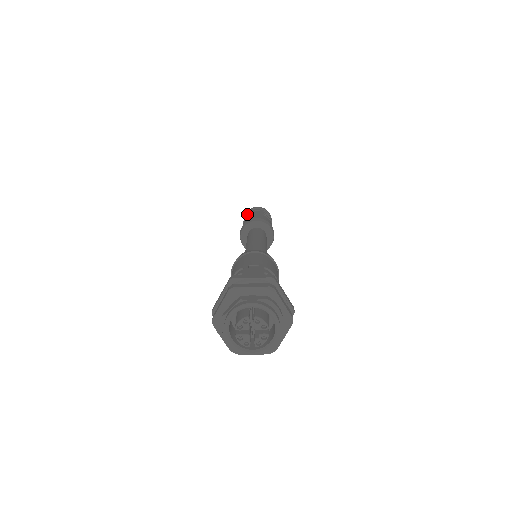
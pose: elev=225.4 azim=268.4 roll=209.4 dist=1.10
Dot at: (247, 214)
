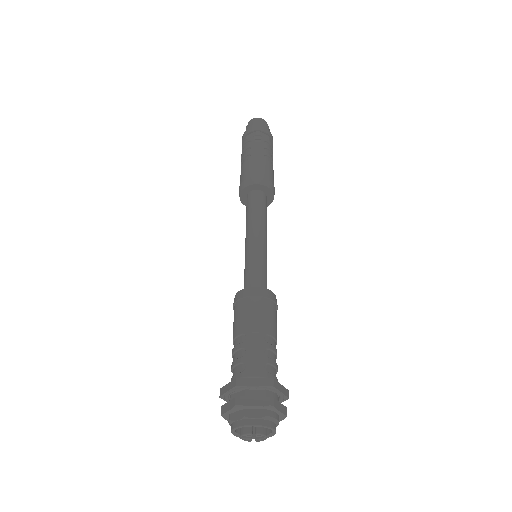
Dot at: (246, 142)
